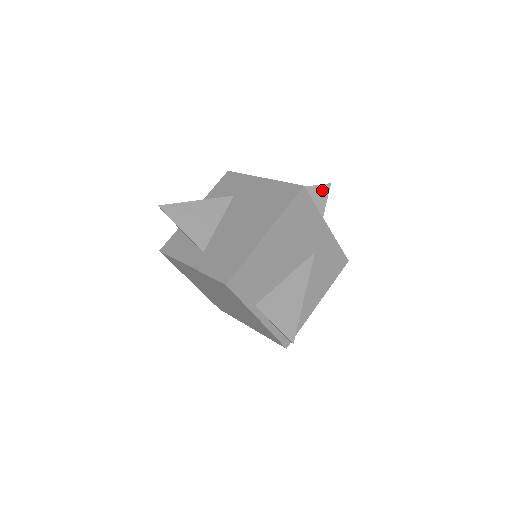
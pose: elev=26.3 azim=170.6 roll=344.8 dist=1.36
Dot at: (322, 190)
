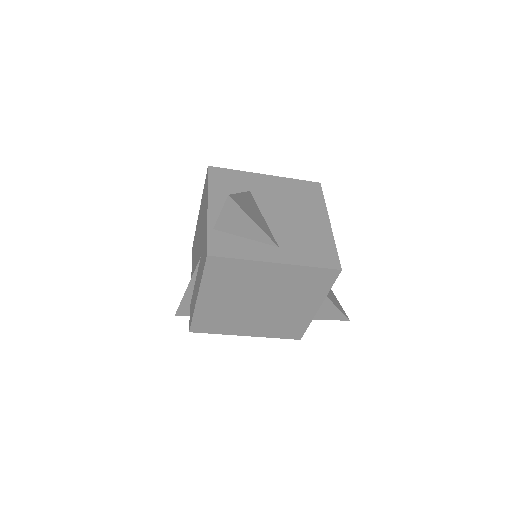
Dot at: occluded
